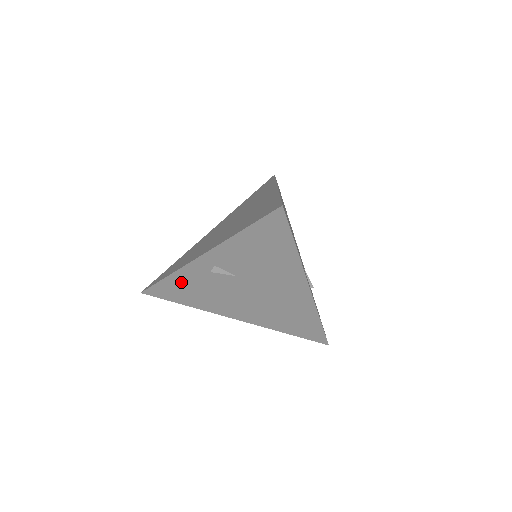
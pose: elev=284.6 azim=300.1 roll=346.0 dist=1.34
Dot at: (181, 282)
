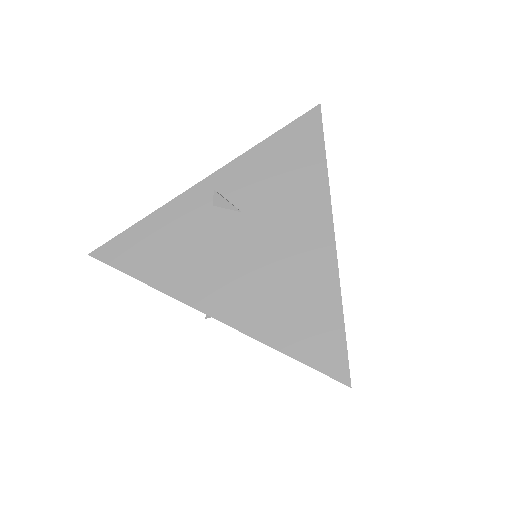
Dot at: (160, 228)
